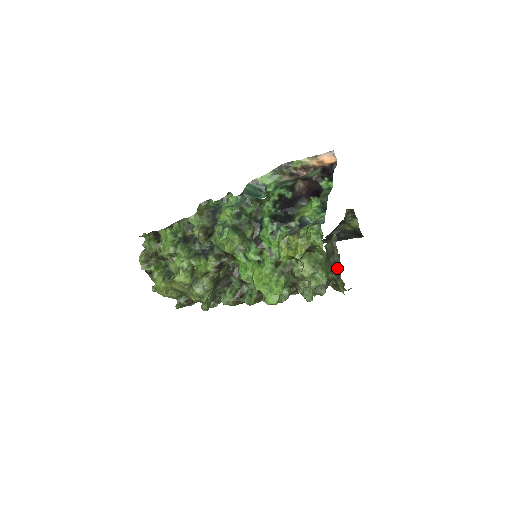
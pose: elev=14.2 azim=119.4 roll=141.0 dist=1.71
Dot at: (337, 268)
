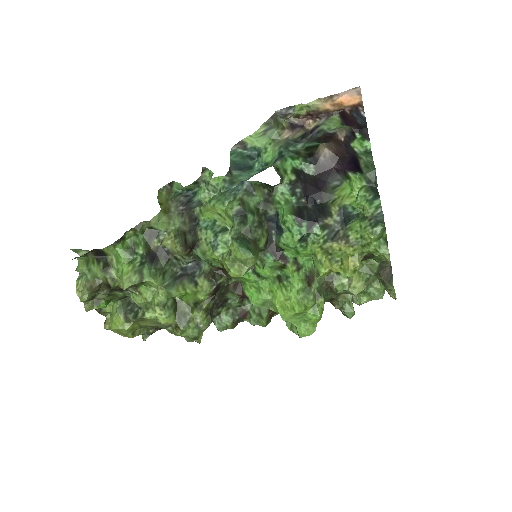
Dot at: (385, 267)
